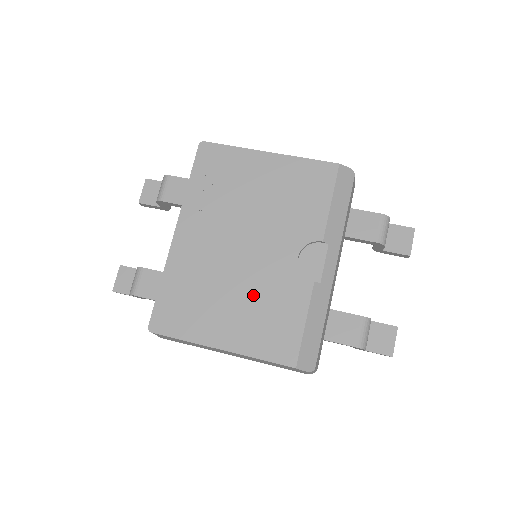
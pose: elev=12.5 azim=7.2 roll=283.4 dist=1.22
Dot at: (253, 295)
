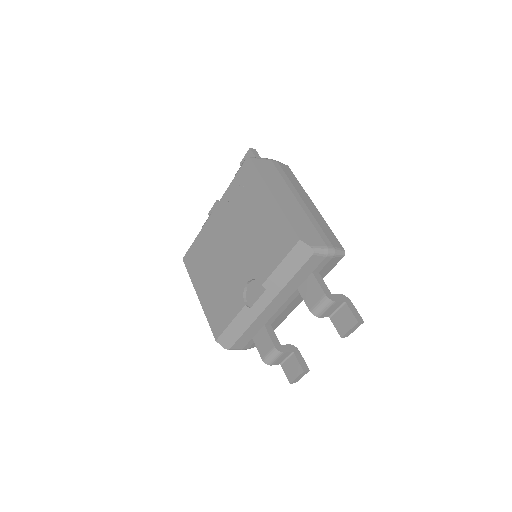
Dot at: (221, 284)
